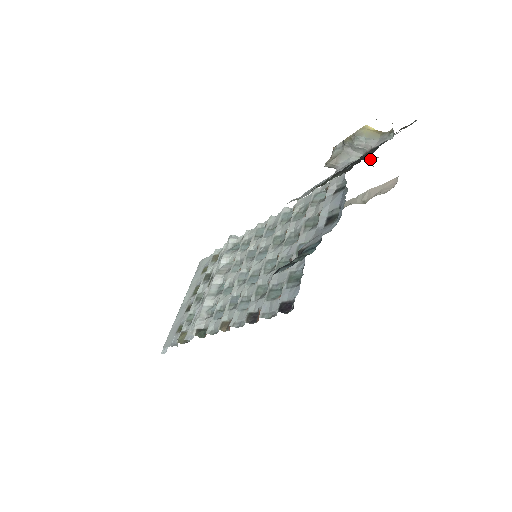
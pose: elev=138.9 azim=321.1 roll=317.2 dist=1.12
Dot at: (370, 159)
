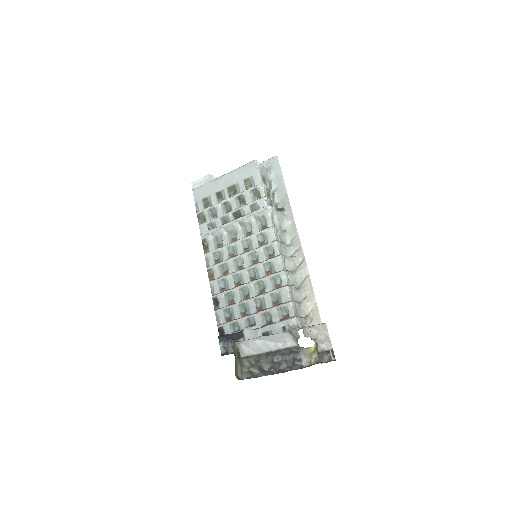
Dot at: (320, 326)
